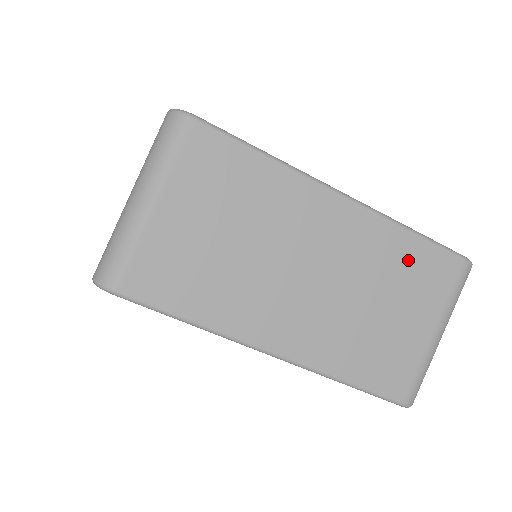
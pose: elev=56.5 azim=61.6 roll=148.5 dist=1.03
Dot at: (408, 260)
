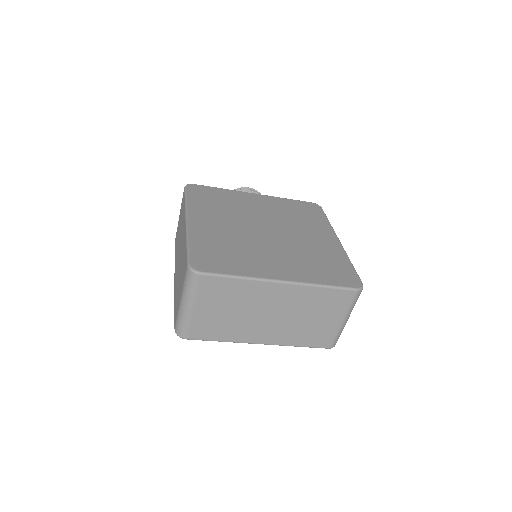
Dot at: (322, 298)
